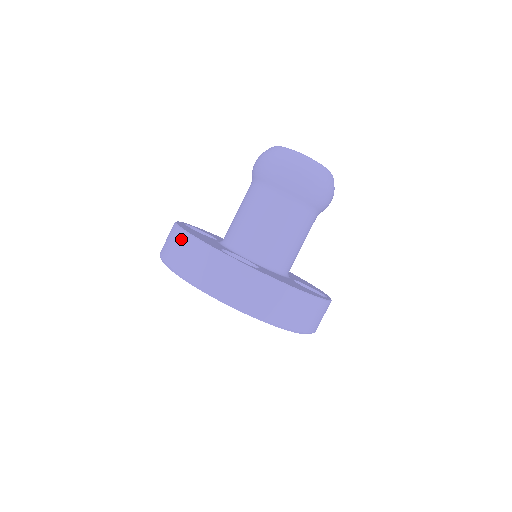
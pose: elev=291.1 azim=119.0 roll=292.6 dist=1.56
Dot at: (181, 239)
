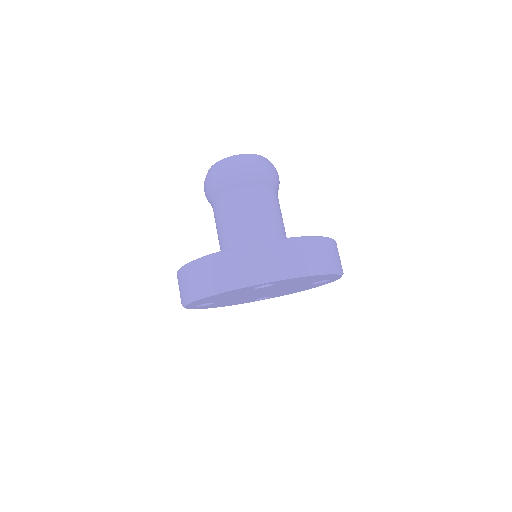
Dot at: (201, 266)
